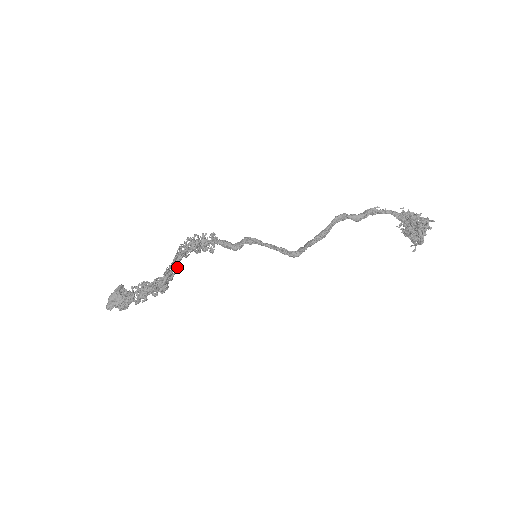
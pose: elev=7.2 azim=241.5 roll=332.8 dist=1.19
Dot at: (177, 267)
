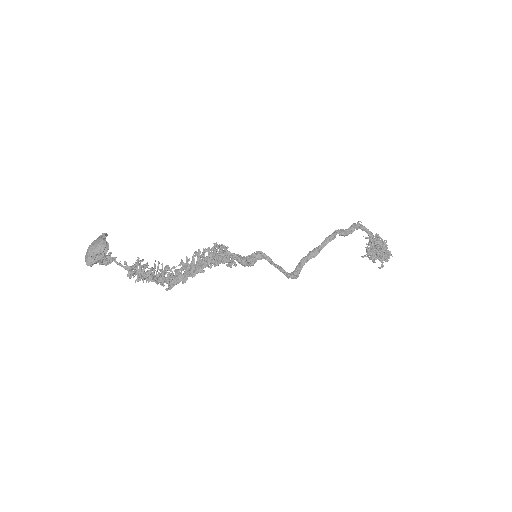
Dot at: (187, 266)
